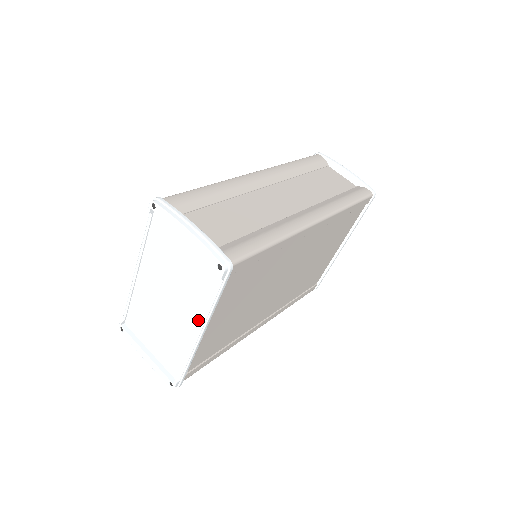
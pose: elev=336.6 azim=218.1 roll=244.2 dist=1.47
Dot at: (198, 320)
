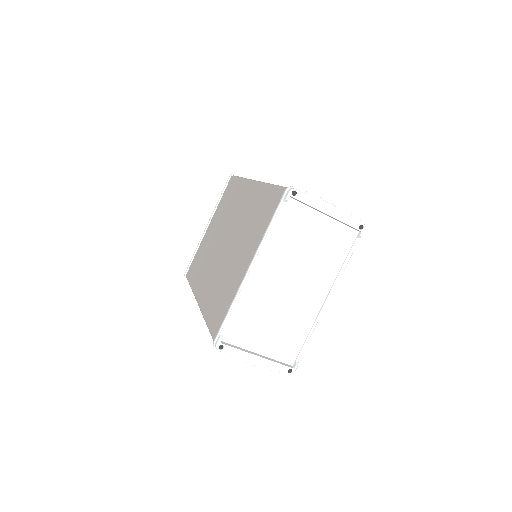
Dot at: (328, 287)
